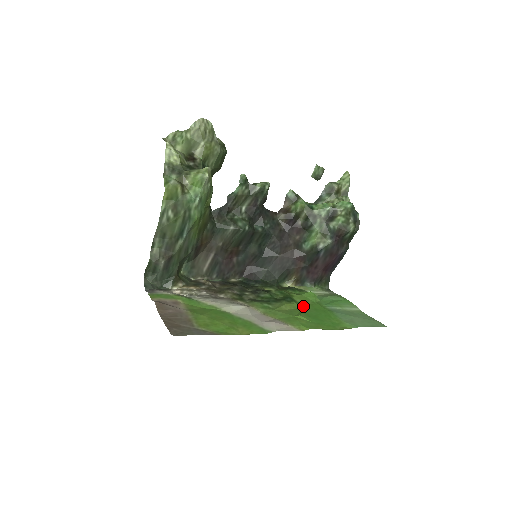
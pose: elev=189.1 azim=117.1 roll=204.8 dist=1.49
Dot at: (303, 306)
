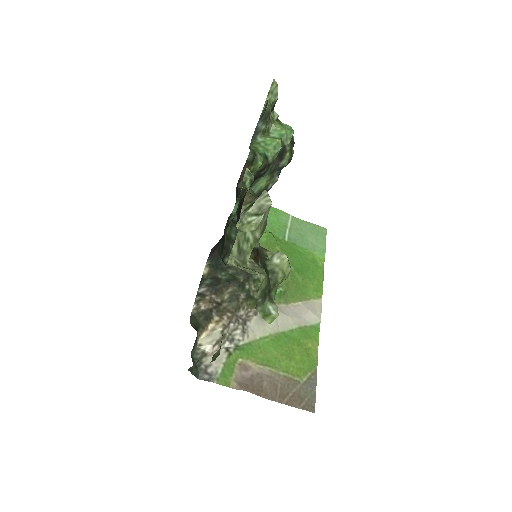
Dot at: occluded
